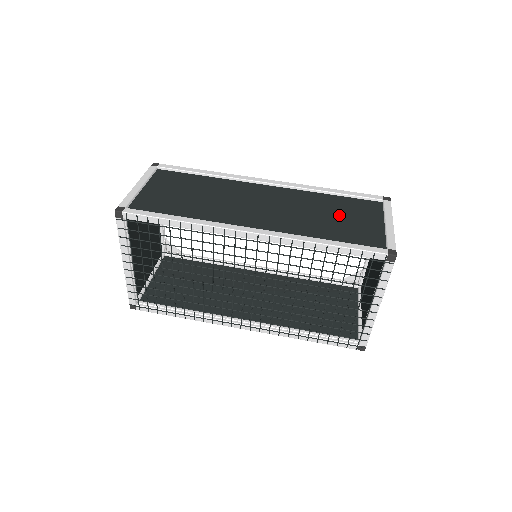
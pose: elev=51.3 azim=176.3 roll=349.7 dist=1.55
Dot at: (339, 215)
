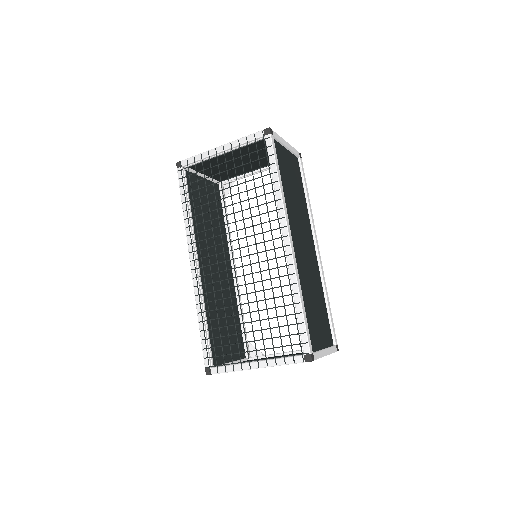
Dot at: (317, 310)
